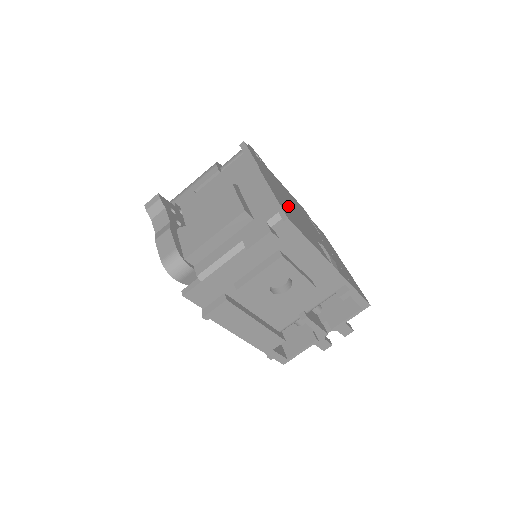
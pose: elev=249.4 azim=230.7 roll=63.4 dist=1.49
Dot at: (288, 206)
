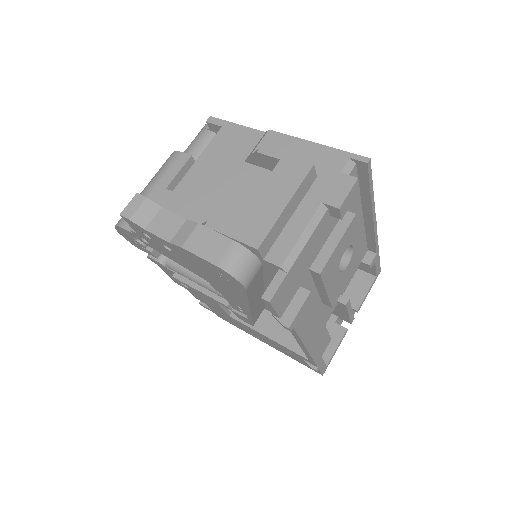
Dot at: occluded
